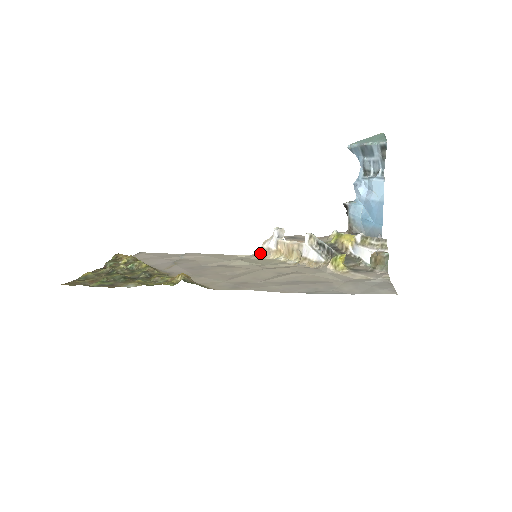
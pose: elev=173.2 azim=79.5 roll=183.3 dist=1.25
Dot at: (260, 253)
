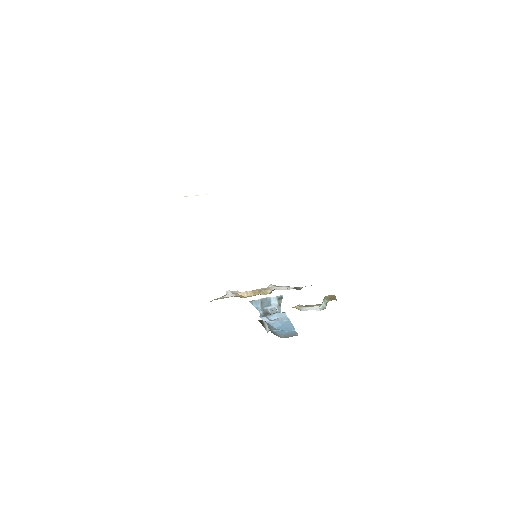
Dot at: (216, 299)
